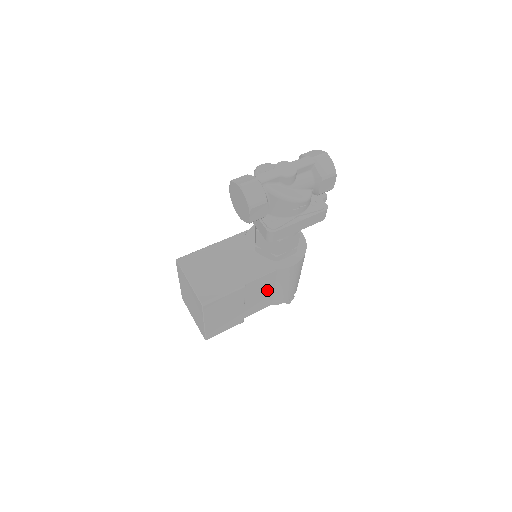
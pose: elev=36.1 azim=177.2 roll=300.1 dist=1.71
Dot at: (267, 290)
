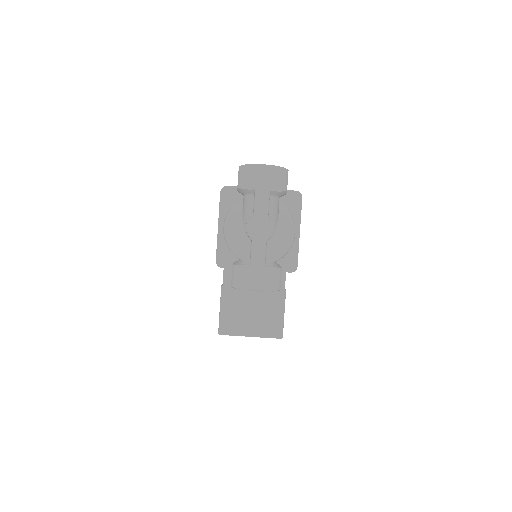
Dot at: occluded
